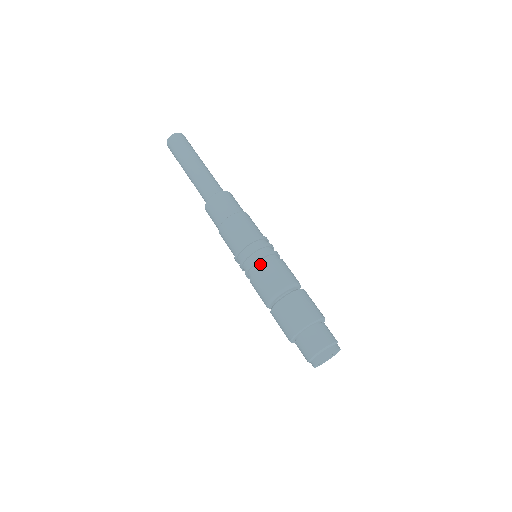
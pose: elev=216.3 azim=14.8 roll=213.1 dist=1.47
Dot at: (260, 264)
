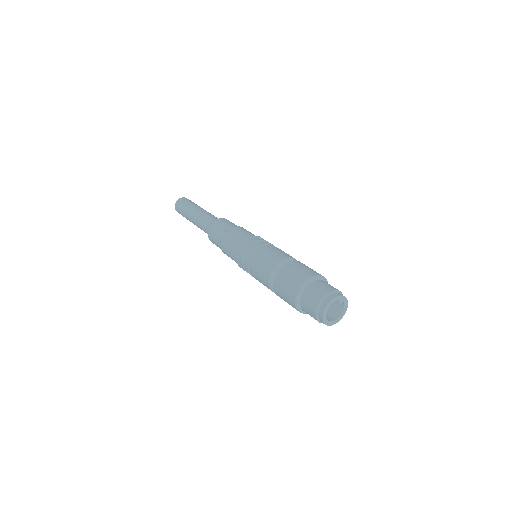
Dot at: (250, 267)
